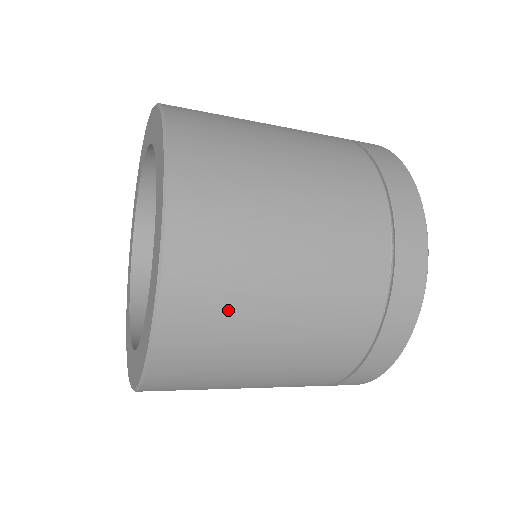
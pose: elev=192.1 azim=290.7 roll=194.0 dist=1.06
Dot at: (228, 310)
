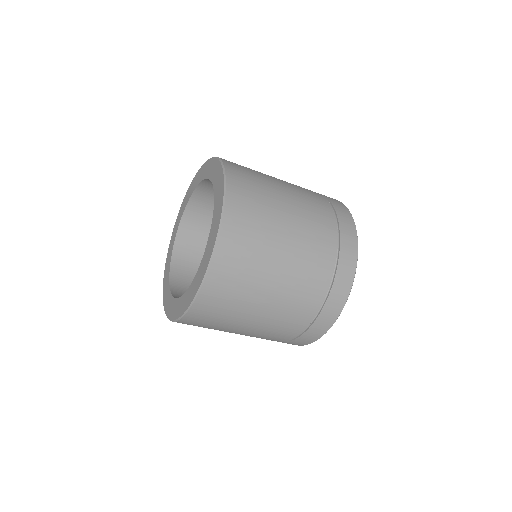
Dot at: (255, 175)
